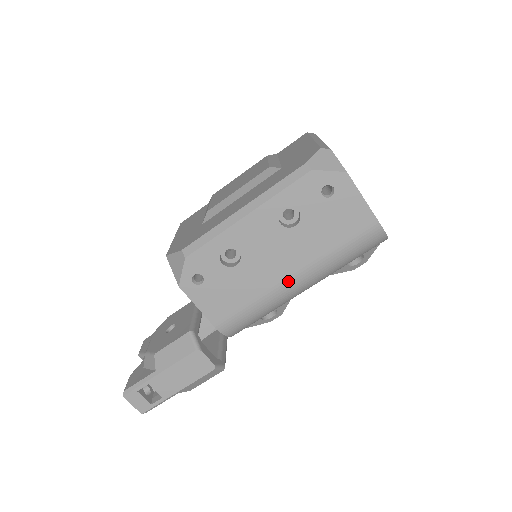
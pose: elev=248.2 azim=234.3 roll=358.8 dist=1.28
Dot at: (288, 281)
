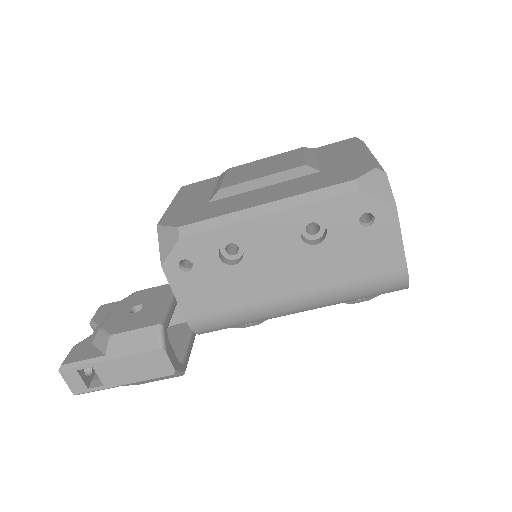
Dot at: (285, 300)
